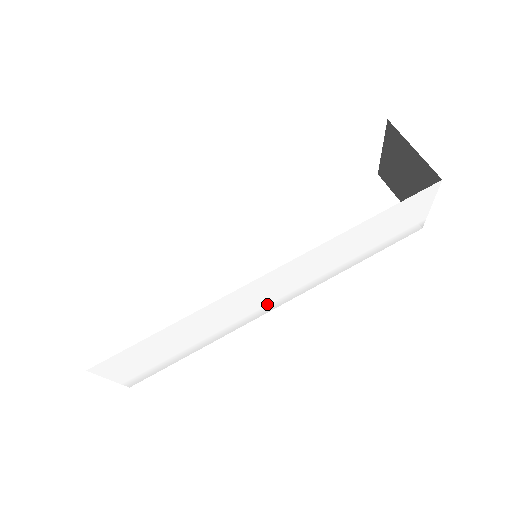
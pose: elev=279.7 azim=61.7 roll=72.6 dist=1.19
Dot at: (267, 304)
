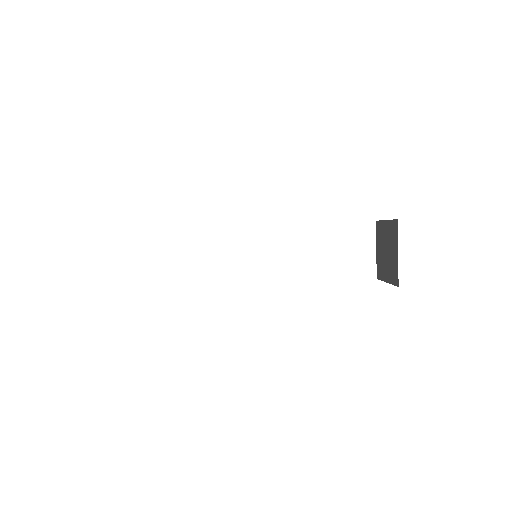
Dot at: occluded
